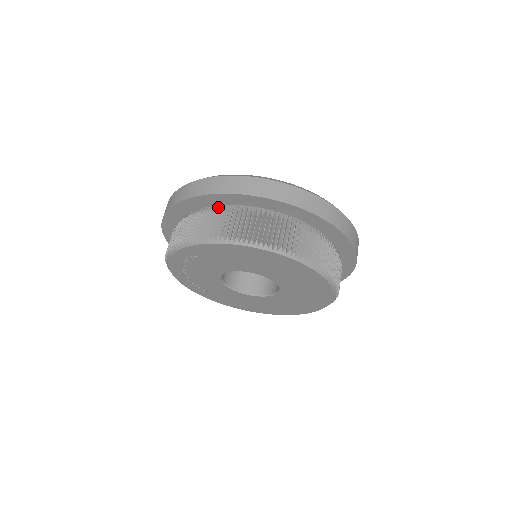
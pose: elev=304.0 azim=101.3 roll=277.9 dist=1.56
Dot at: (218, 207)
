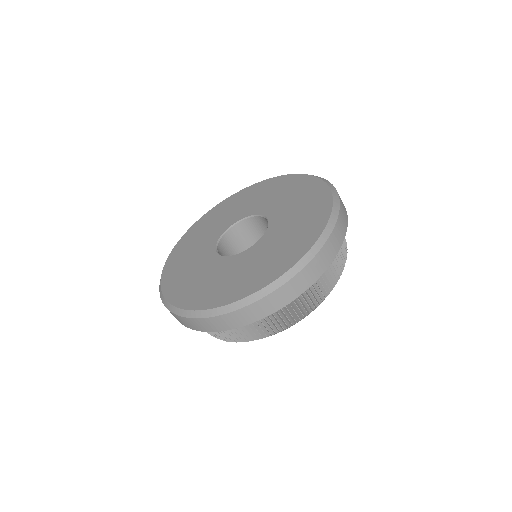
Dot at: occluded
